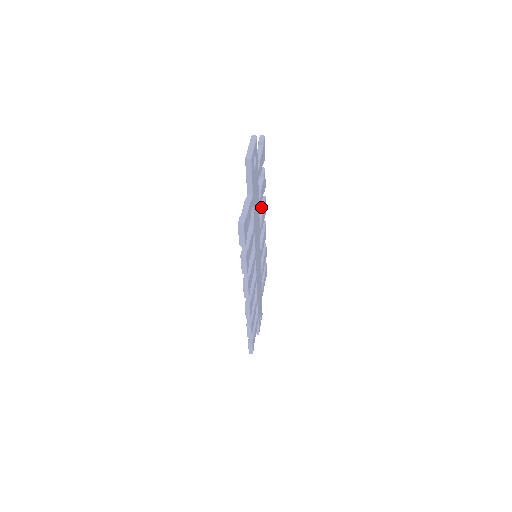
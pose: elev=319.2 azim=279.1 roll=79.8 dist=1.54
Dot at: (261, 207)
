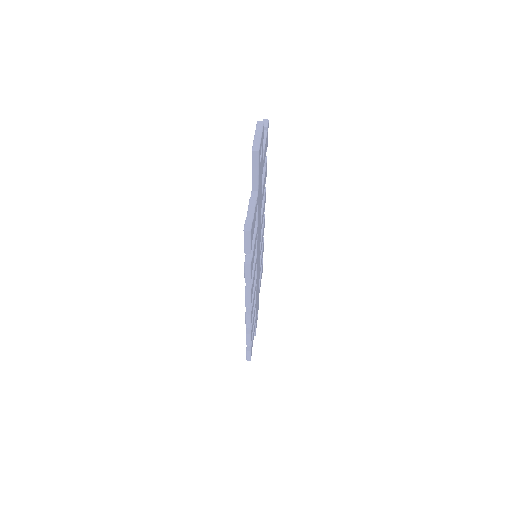
Dot at: occluded
